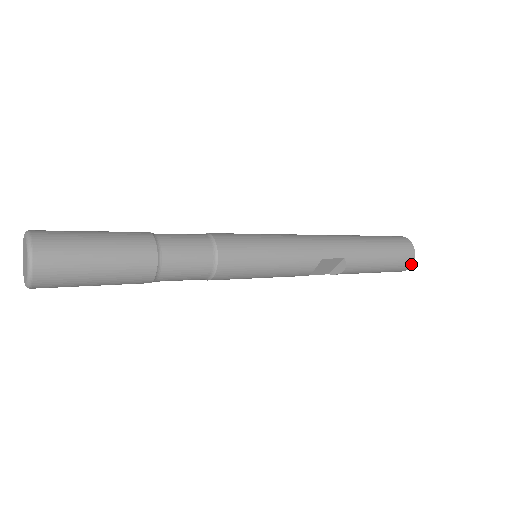
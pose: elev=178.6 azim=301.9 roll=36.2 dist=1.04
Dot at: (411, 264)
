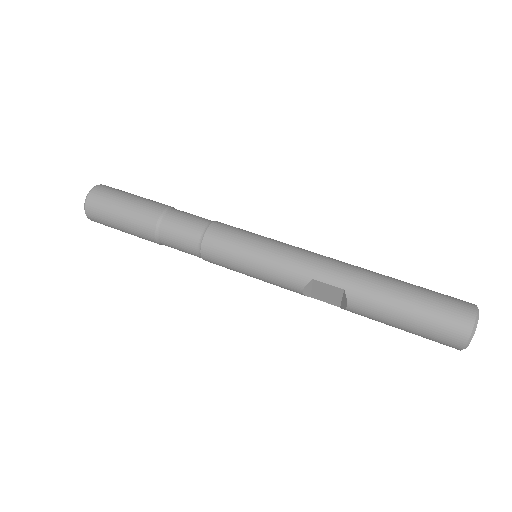
Dot at: (465, 341)
